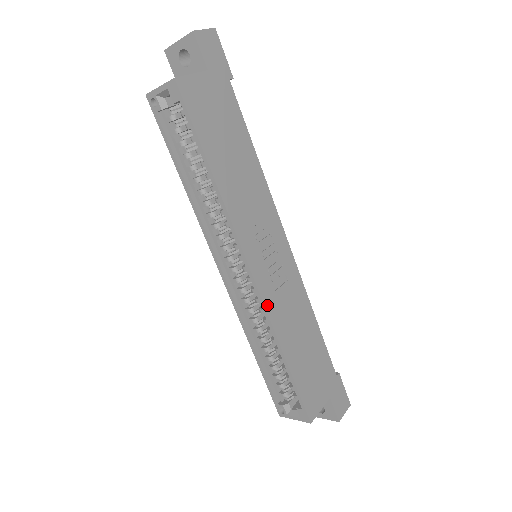
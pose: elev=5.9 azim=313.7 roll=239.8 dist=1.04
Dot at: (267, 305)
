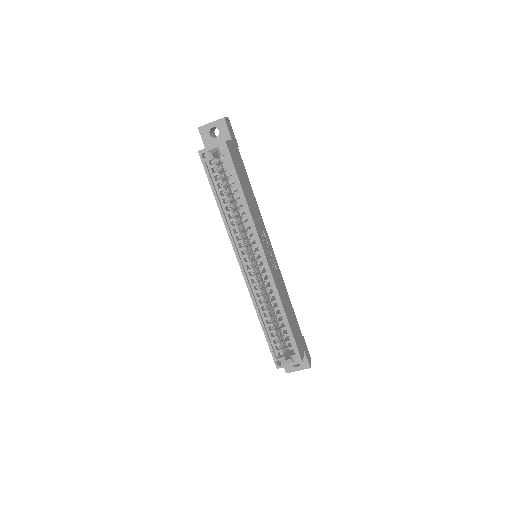
Dot at: (275, 282)
